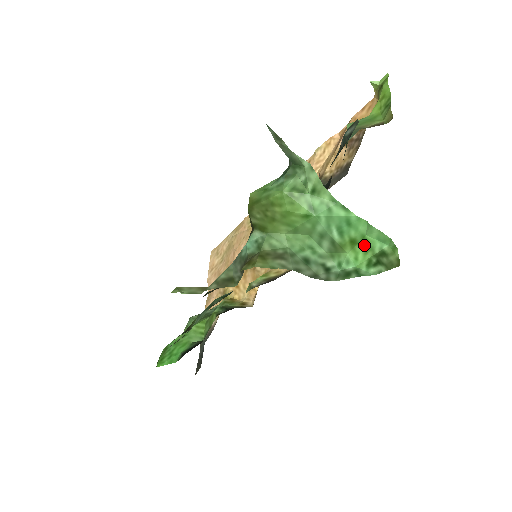
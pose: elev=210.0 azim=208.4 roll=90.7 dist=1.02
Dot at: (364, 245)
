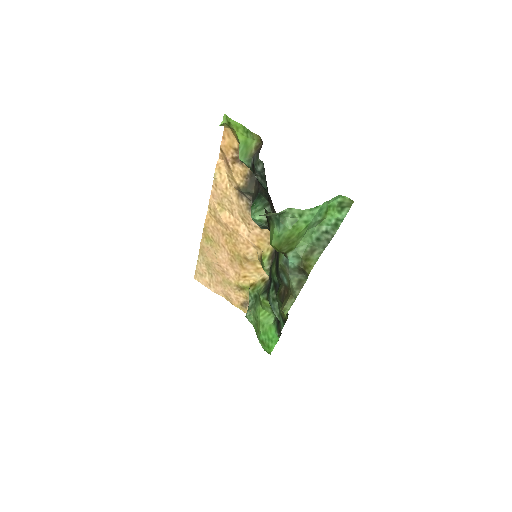
Dot at: (330, 208)
